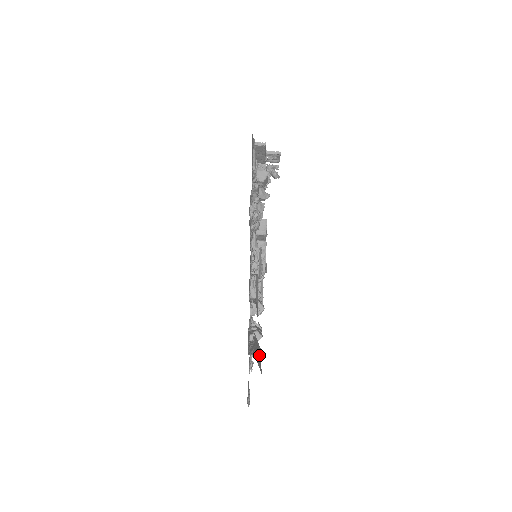
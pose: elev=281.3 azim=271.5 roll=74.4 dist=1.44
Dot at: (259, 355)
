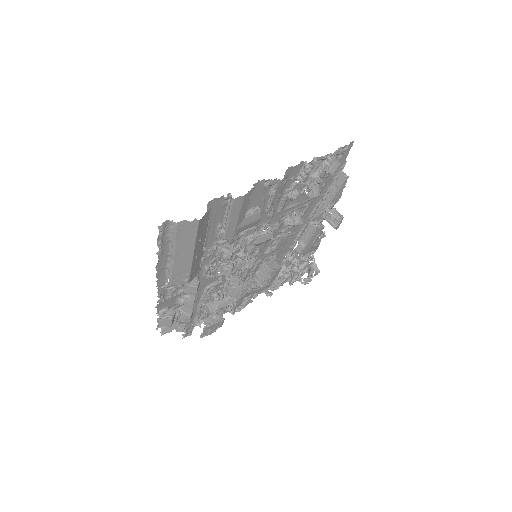
Dot at: (197, 252)
